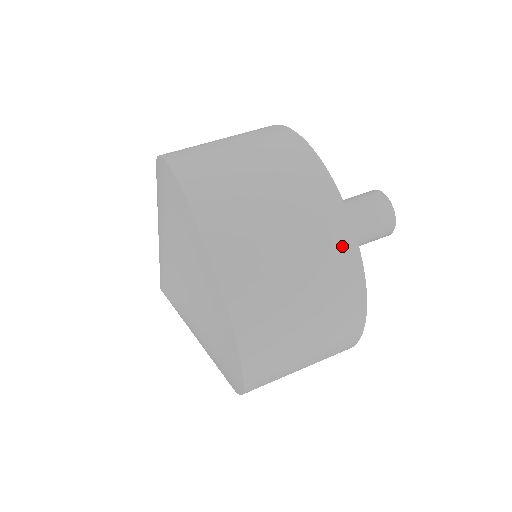
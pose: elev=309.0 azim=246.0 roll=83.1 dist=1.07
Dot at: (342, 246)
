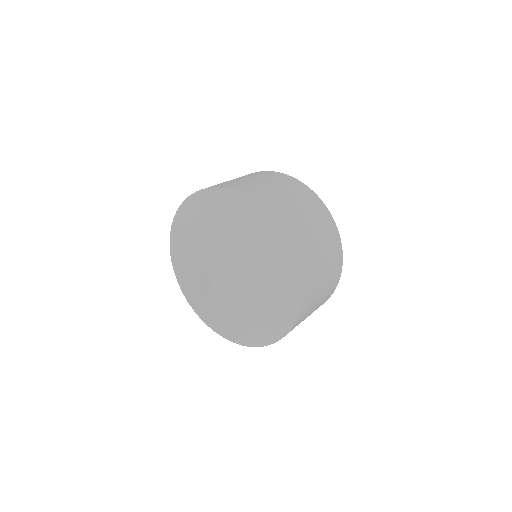
Dot at: (299, 186)
